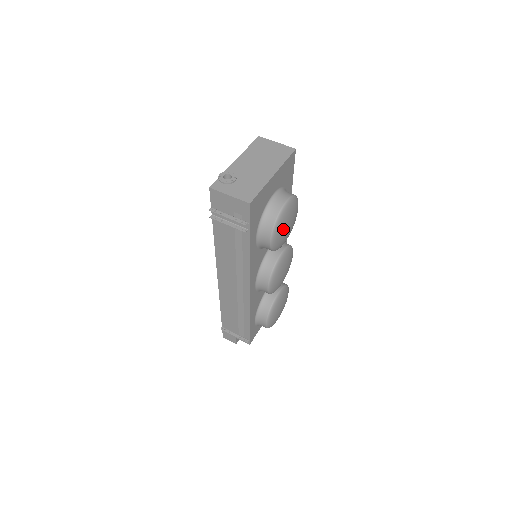
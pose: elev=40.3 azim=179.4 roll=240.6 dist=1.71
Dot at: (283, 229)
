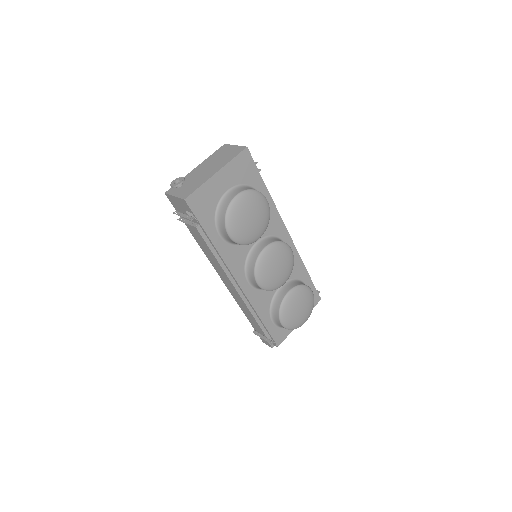
Dot at: (240, 222)
